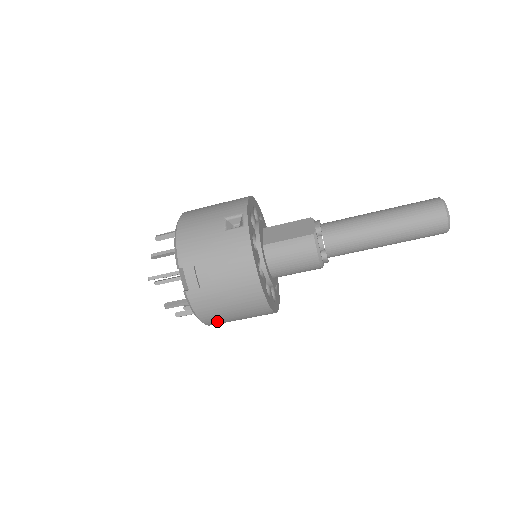
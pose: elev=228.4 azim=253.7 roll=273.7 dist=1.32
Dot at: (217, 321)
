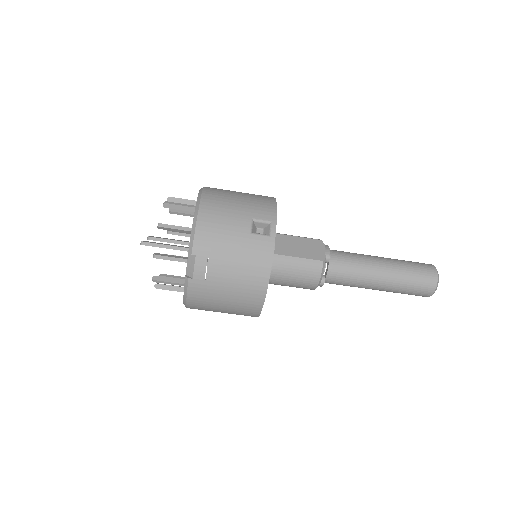
Dot at: (200, 309)
